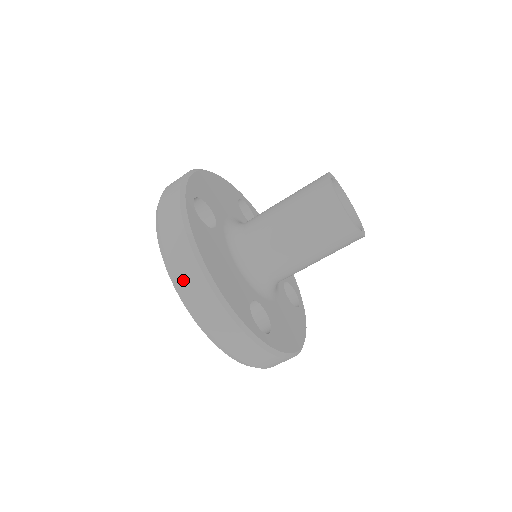
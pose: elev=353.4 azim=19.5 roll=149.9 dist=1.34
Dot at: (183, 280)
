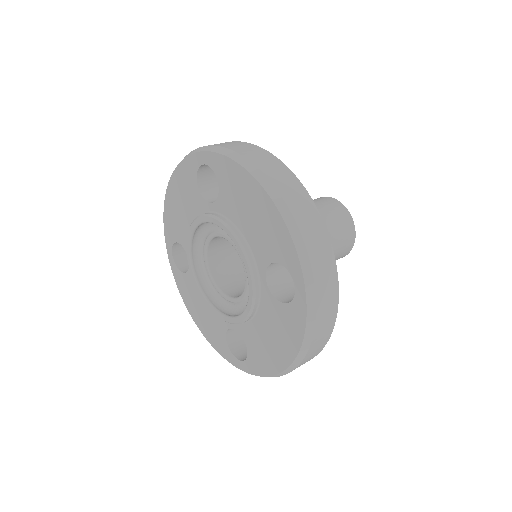
Dot at: (305, 361)
